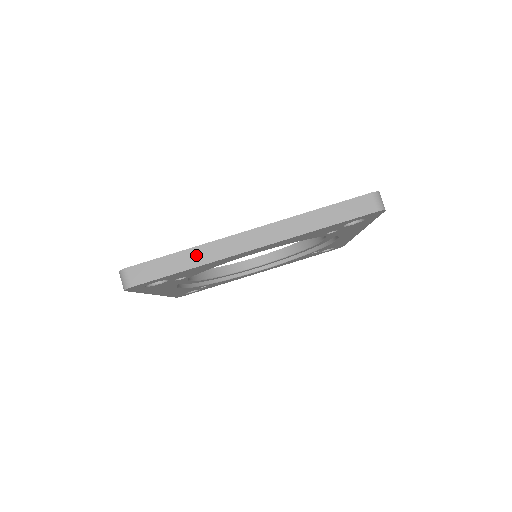
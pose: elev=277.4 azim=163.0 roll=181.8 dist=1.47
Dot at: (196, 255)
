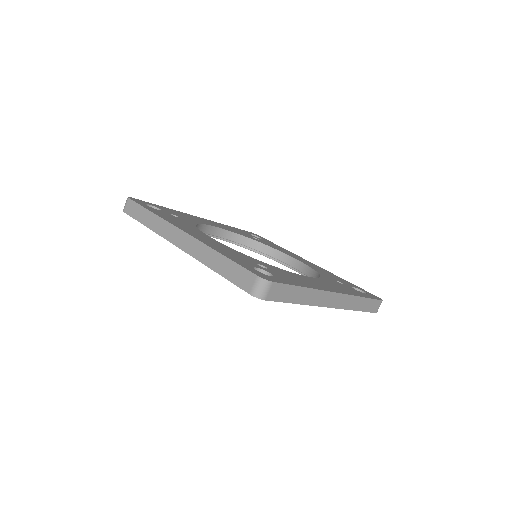
Dot at: (154, 221)
